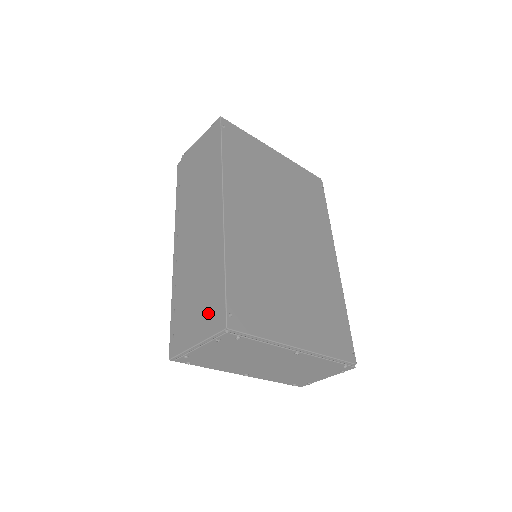
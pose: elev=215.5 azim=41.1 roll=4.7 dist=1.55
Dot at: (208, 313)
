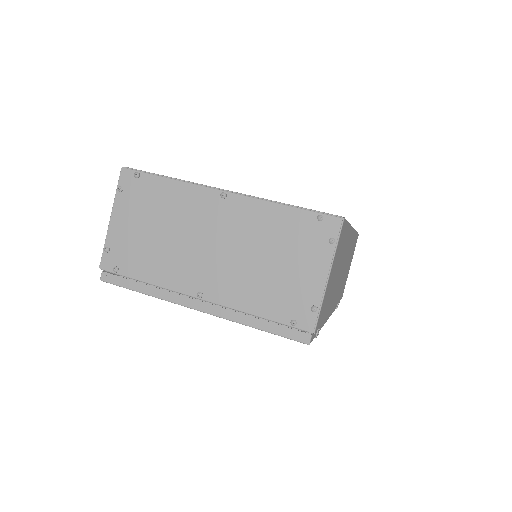
Dot at: occluded
